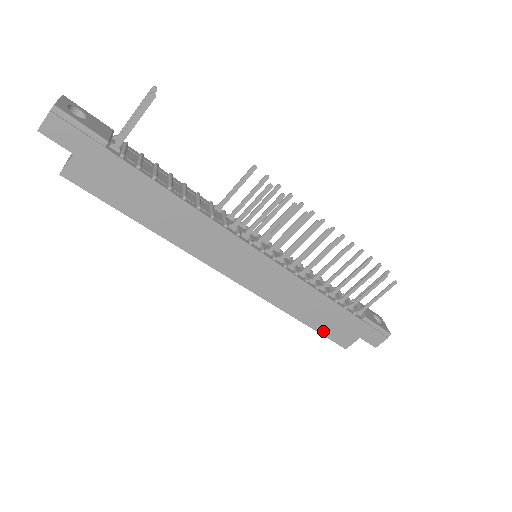
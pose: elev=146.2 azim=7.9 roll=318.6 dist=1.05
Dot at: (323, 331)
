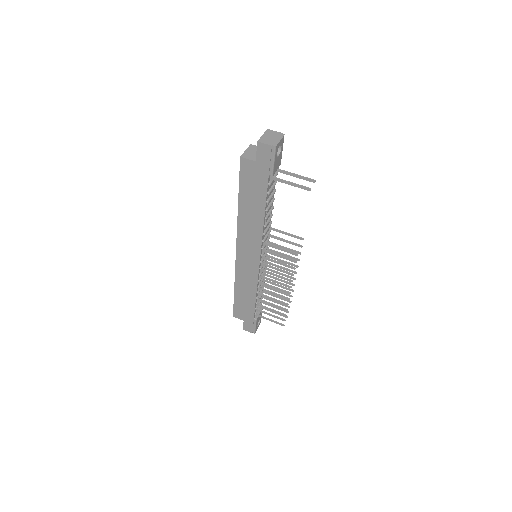
Dot at: (236, 303)
